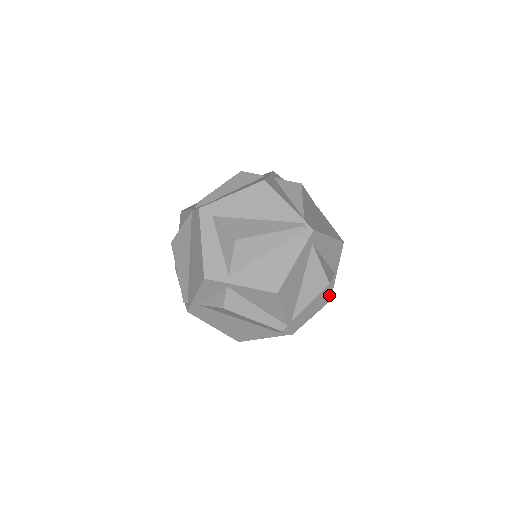
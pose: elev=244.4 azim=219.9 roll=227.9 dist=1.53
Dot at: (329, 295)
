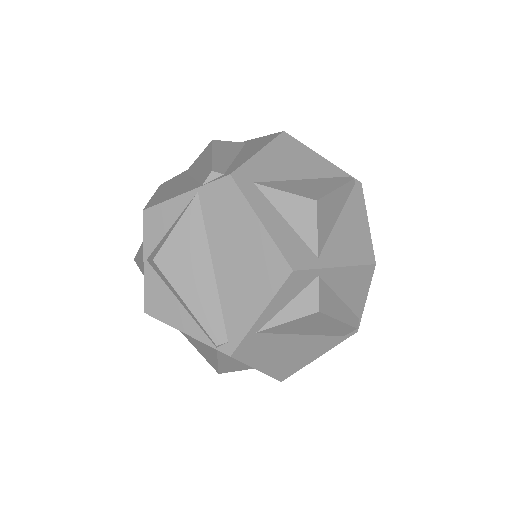
Dot at: occluded
